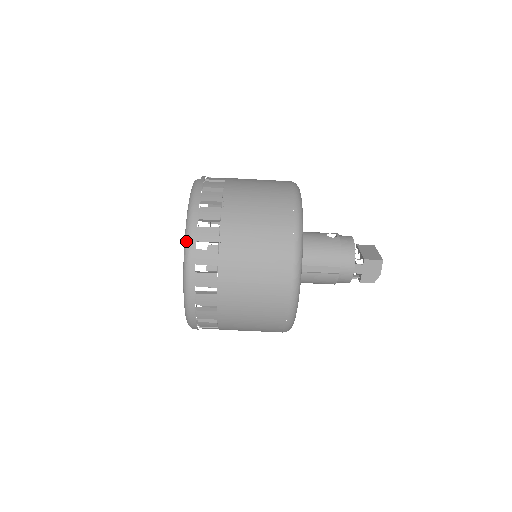
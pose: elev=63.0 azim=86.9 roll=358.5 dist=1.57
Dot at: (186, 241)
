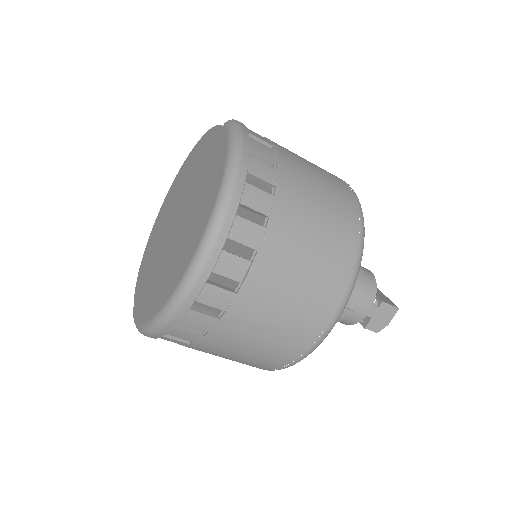
Dot at: (224, 196)
